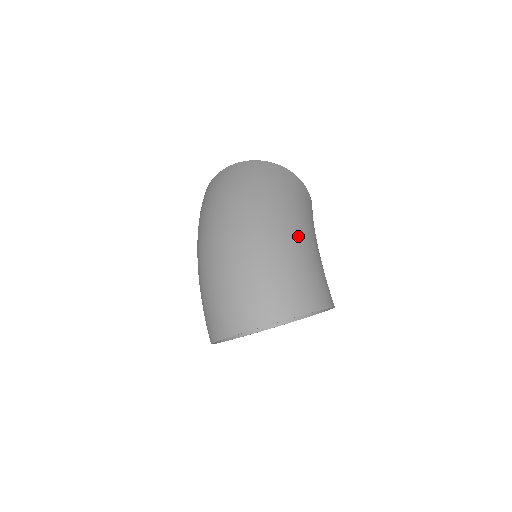
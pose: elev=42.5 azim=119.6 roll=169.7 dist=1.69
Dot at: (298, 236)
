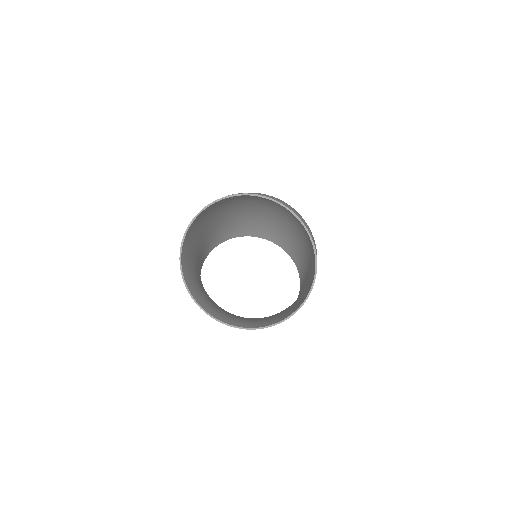
Dot at: occluded
